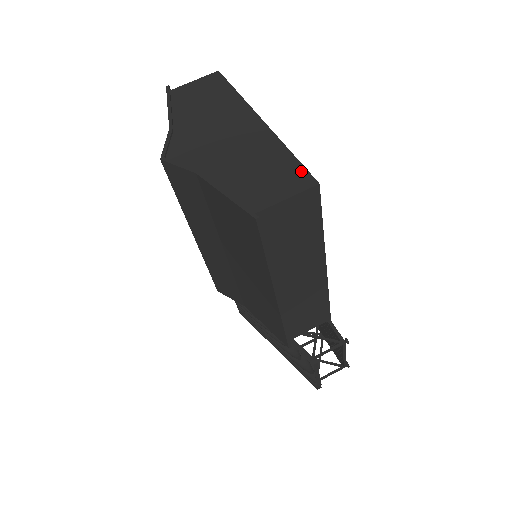
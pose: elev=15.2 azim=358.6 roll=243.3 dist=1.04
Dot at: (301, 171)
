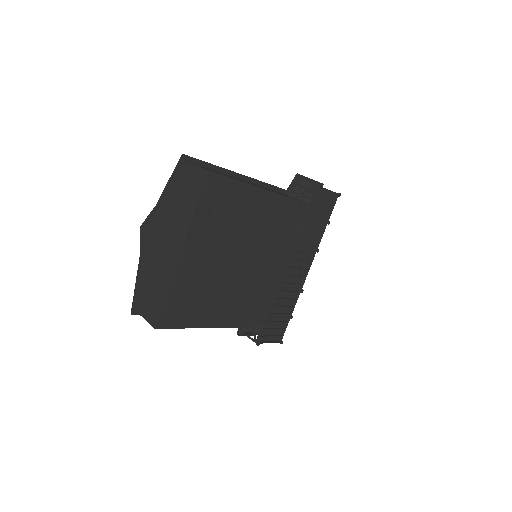
Dot at: (158, 313)
